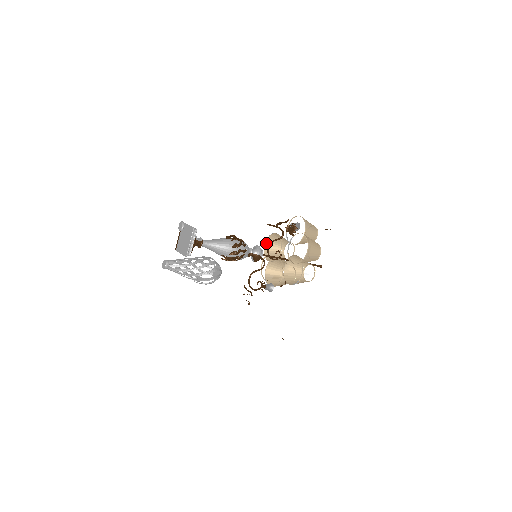
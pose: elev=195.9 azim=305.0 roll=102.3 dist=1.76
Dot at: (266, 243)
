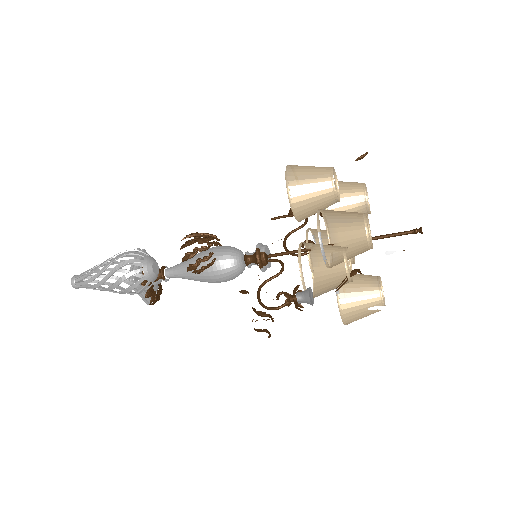
Dot at: occluded
